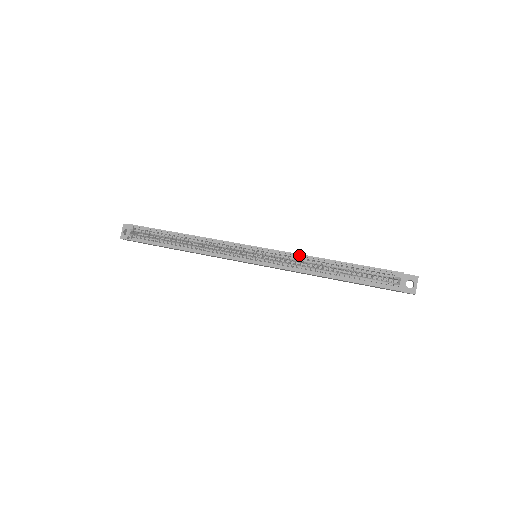
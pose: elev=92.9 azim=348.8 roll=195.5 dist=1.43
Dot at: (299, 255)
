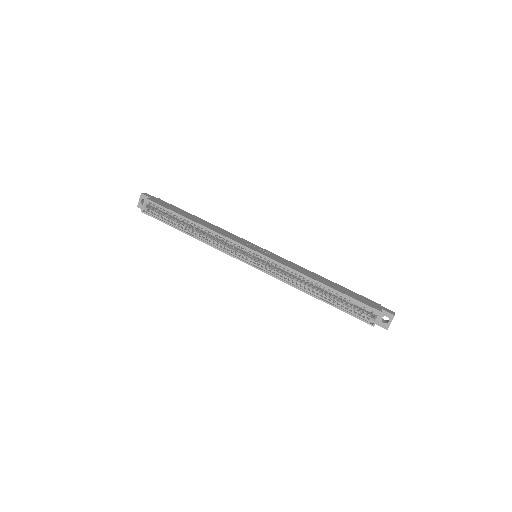
Dot at: (293, 270)
